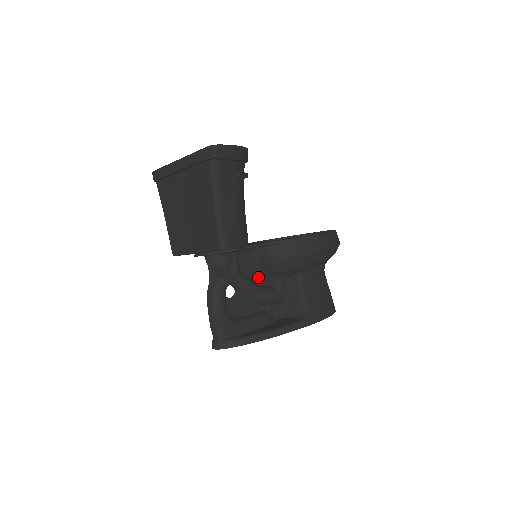
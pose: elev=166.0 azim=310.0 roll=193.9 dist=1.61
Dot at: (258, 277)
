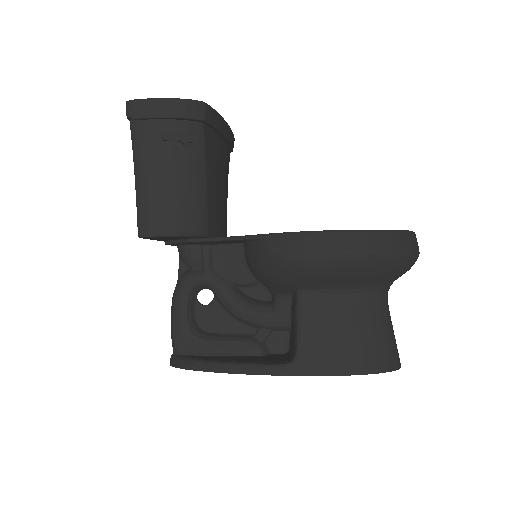
Dot at: (253, 286)
